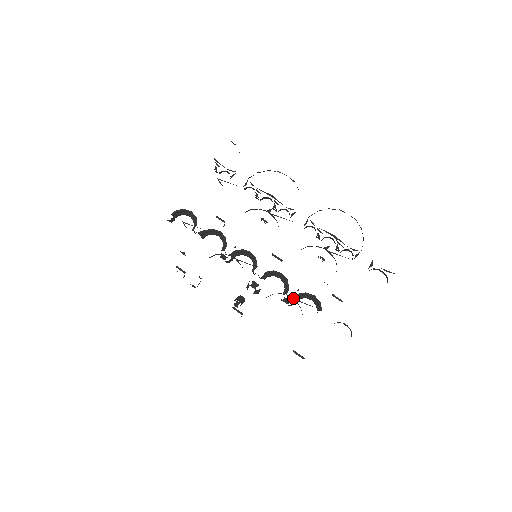
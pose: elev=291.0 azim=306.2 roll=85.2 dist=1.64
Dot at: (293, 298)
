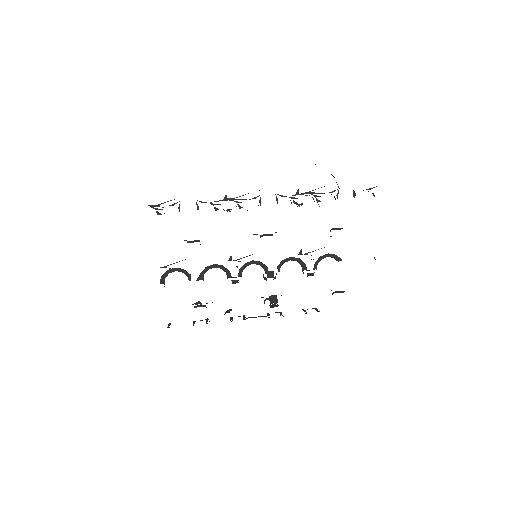
Dot at: (314, 269)
